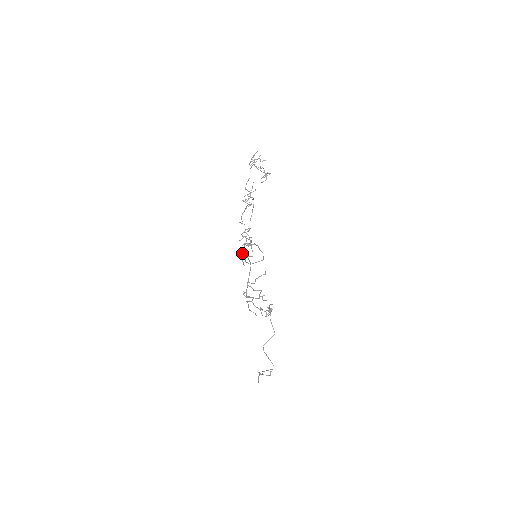
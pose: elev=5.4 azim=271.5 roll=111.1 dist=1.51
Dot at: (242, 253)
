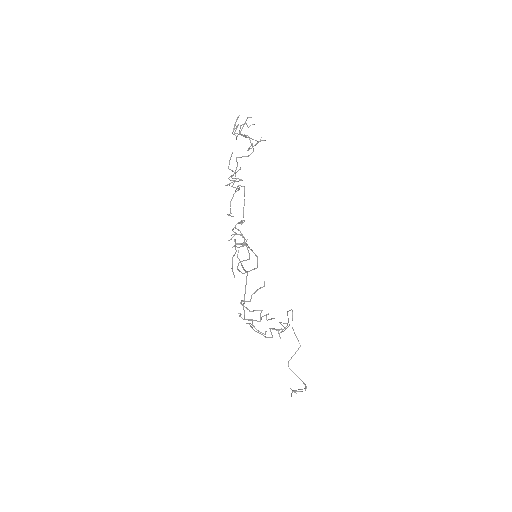
Dot at: occluded
